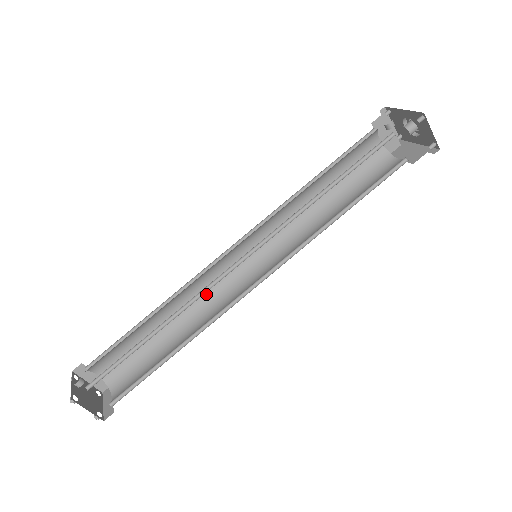
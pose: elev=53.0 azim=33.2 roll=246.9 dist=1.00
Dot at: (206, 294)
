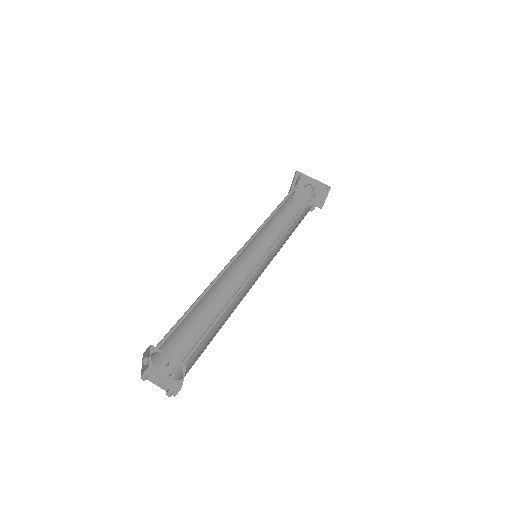
Dot at: (219, 282)
